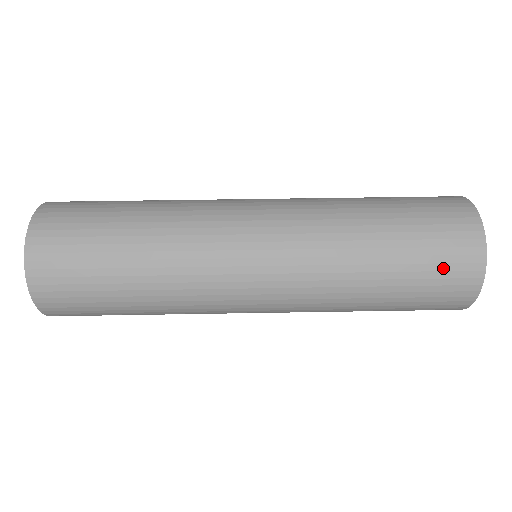
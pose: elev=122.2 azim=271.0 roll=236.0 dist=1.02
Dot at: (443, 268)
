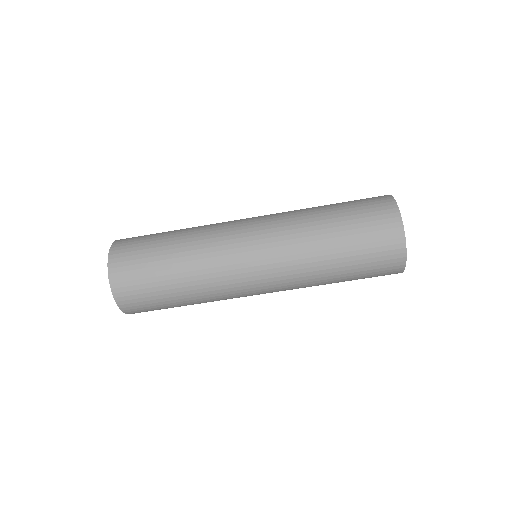
Dot at: occluded
